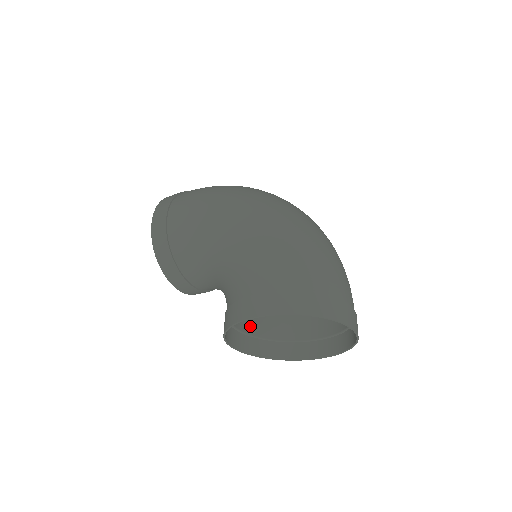
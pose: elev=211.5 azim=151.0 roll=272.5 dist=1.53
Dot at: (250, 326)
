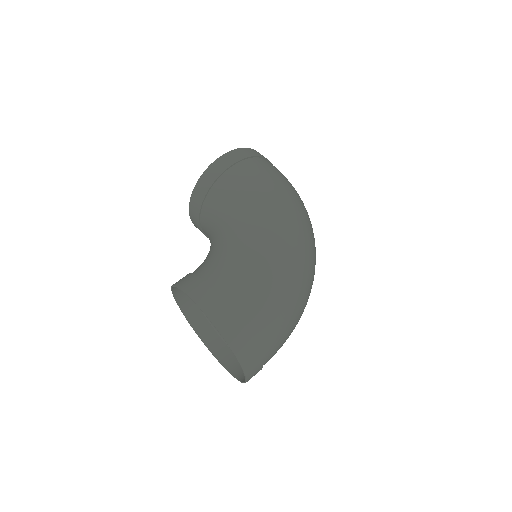
Dot at: occluded
